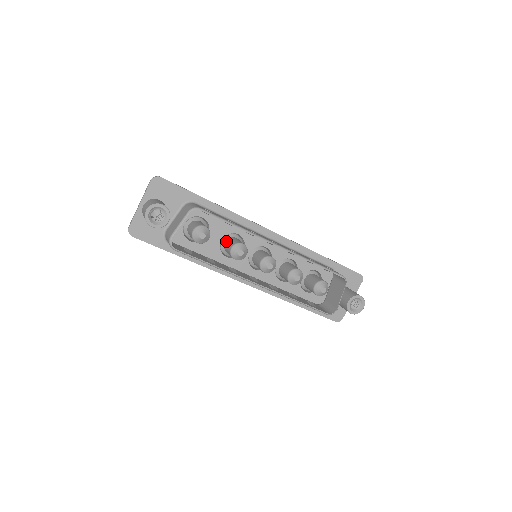
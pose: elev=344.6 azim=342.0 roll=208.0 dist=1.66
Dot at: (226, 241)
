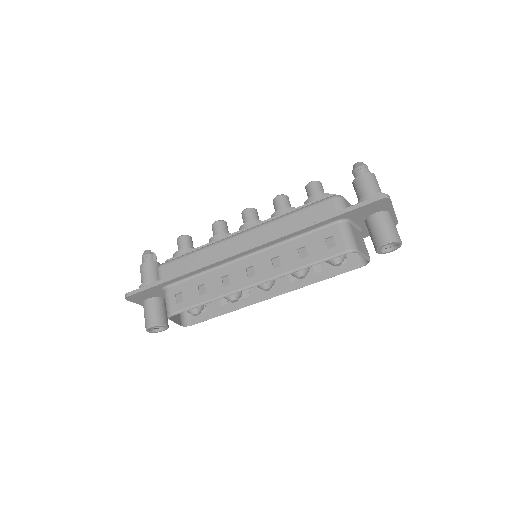
Dot at: occluded
